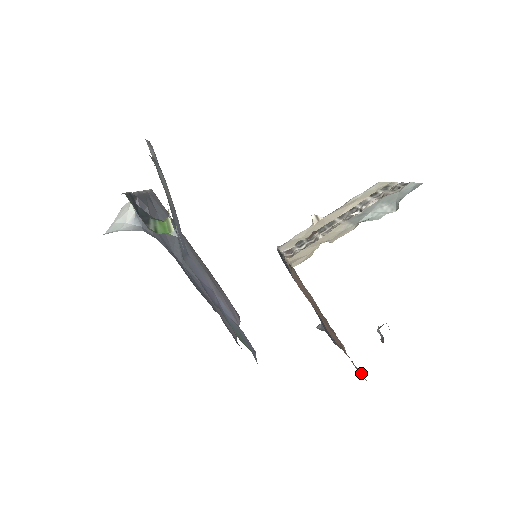
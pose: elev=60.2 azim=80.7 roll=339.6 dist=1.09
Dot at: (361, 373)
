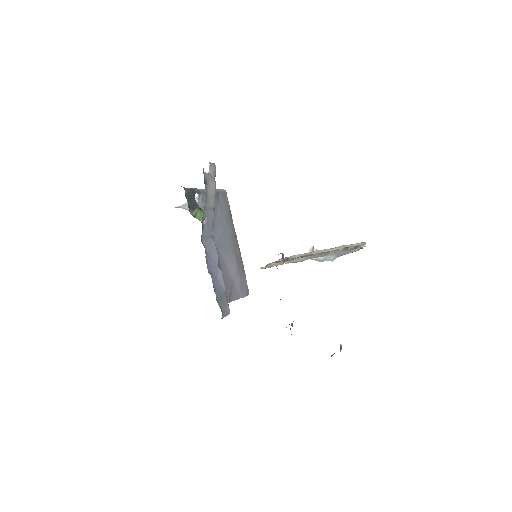
Dot at: occluded
